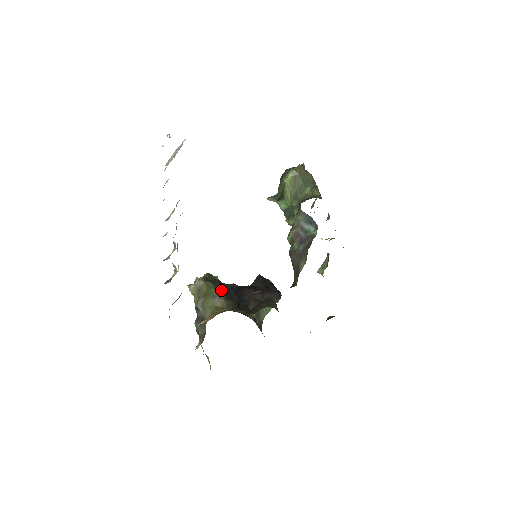
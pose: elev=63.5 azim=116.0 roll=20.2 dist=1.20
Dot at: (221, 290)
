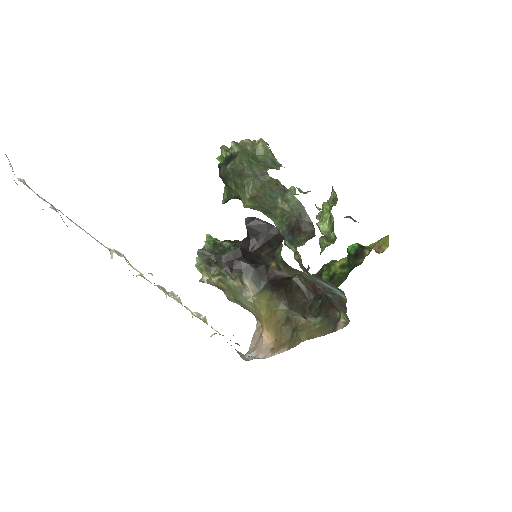
Dot at: (232, 268)
